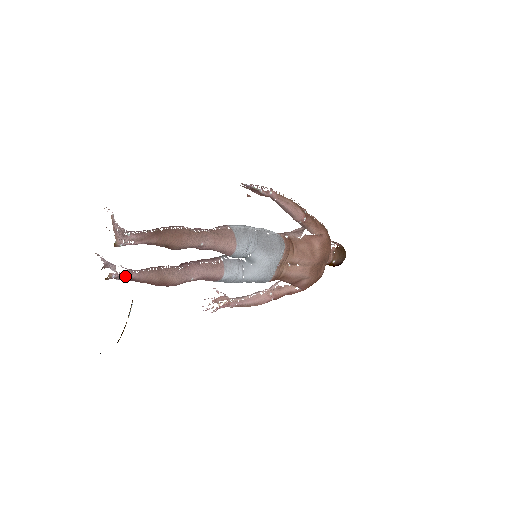
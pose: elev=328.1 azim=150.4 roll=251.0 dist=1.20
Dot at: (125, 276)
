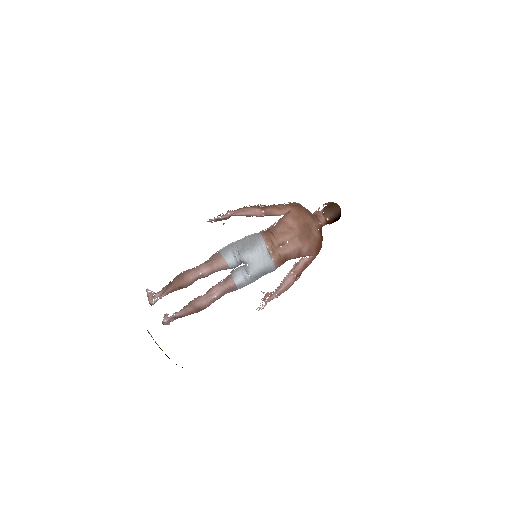
Dot at: (173, 317)
